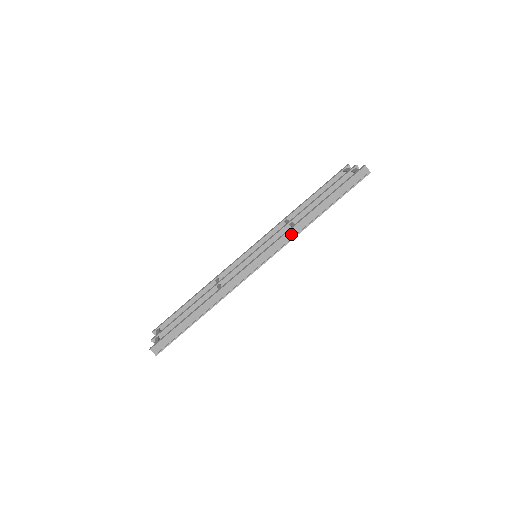
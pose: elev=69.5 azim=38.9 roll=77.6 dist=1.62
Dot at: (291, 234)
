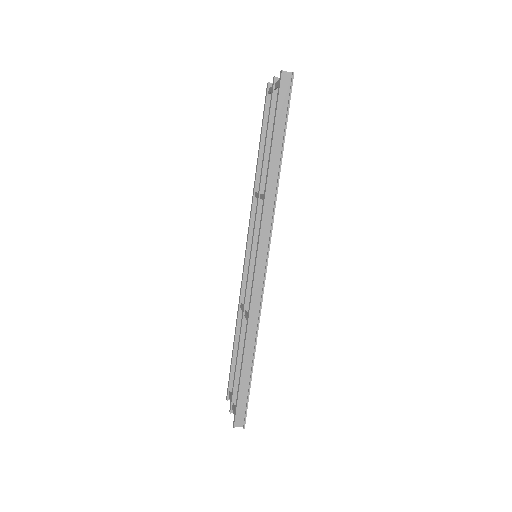
Dot at: (268, 209)
